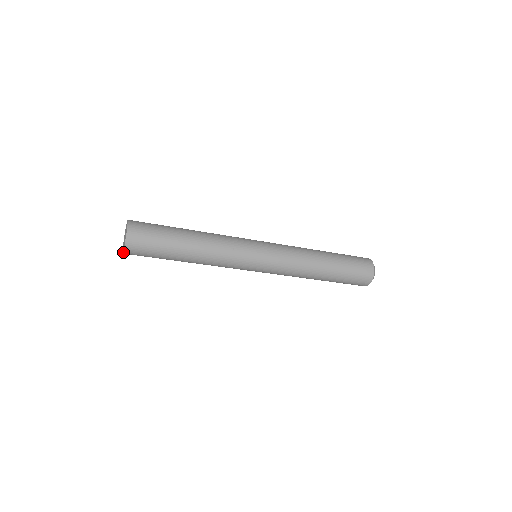
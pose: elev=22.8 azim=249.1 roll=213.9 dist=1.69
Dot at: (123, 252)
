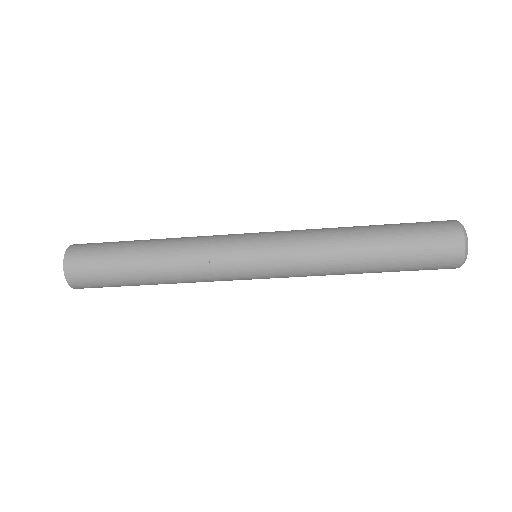
Dot at: (76, 288)
